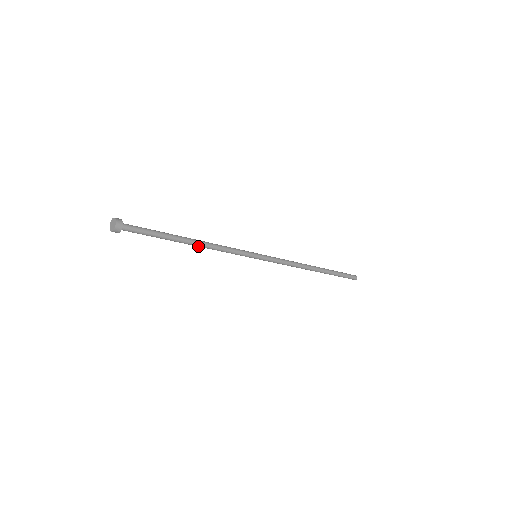
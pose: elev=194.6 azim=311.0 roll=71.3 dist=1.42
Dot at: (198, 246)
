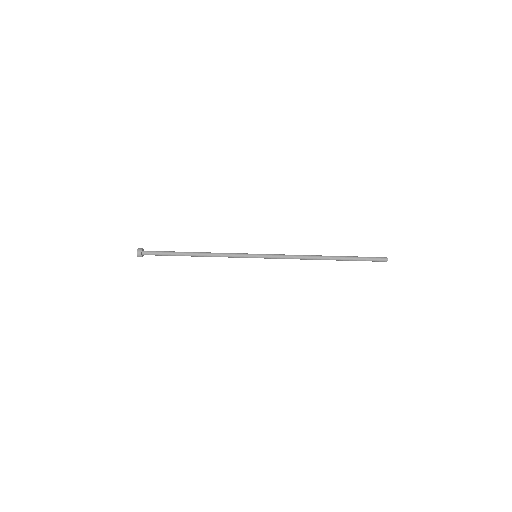
Dot at: (202, 255)
